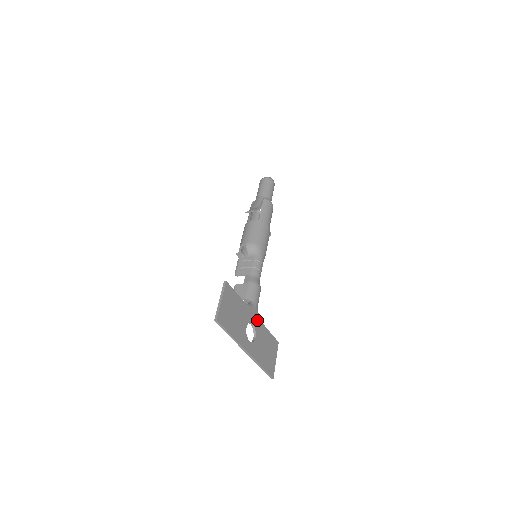
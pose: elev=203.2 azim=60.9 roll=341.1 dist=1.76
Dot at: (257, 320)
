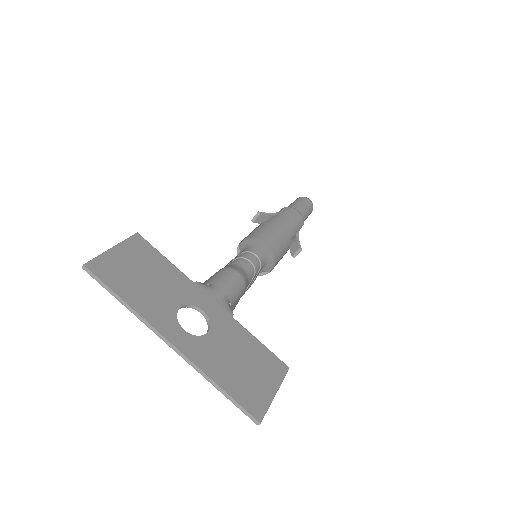
Dot at: (220, 311)
